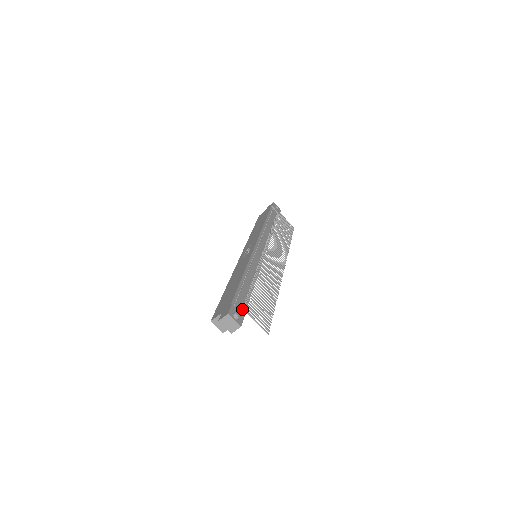
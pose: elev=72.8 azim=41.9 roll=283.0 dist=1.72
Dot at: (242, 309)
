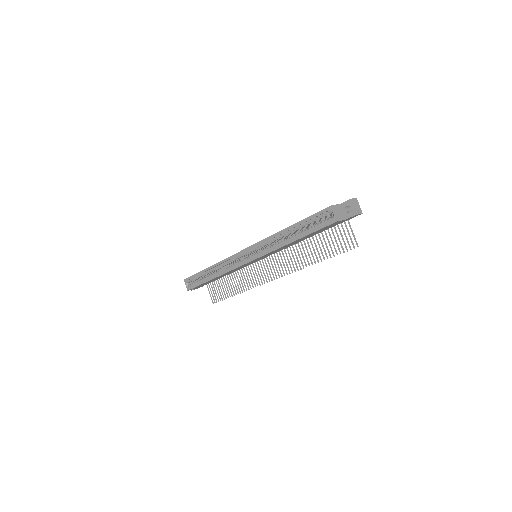
Dot at: occluded
